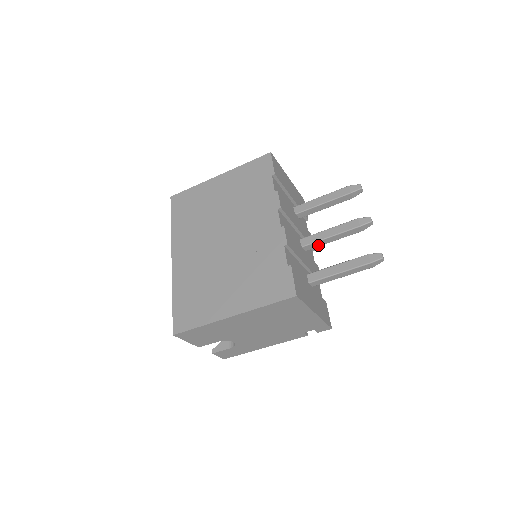
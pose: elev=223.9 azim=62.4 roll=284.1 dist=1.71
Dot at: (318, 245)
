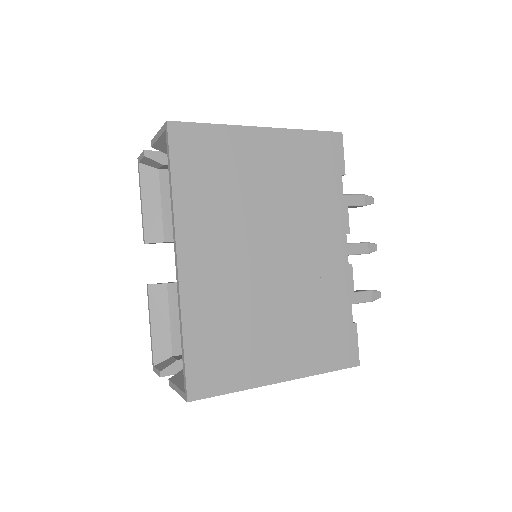
Dot at: occluded
